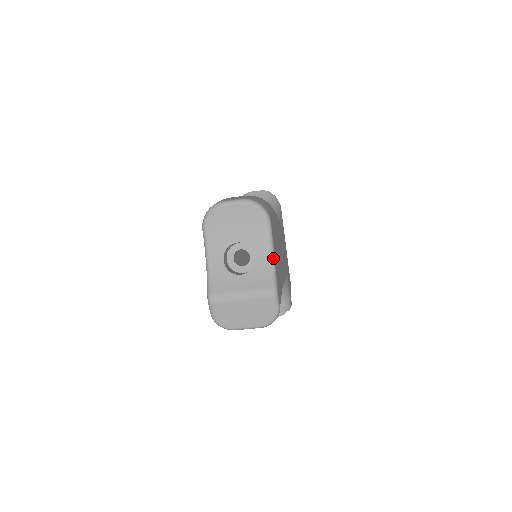
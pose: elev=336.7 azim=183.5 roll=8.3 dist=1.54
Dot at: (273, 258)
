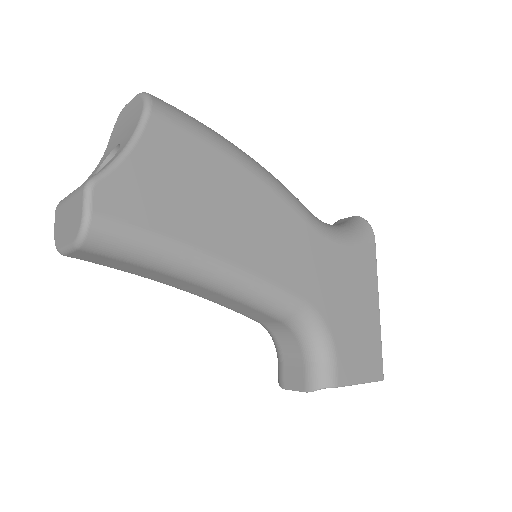
Dot at: (125, 152)
